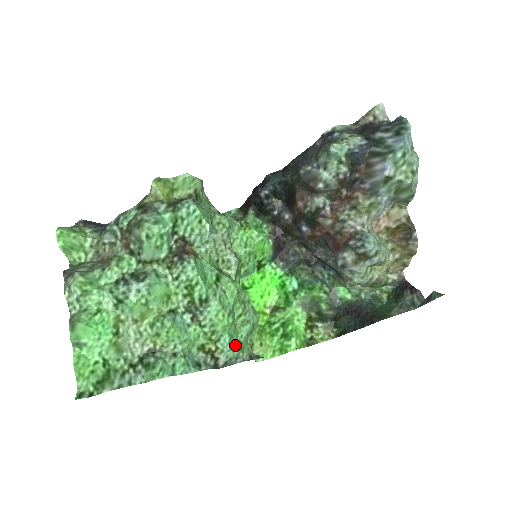
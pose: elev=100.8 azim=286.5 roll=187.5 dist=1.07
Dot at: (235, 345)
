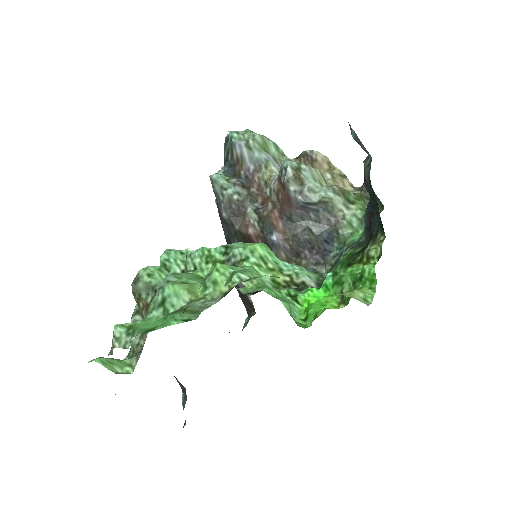
Dot at: (304, 270)
